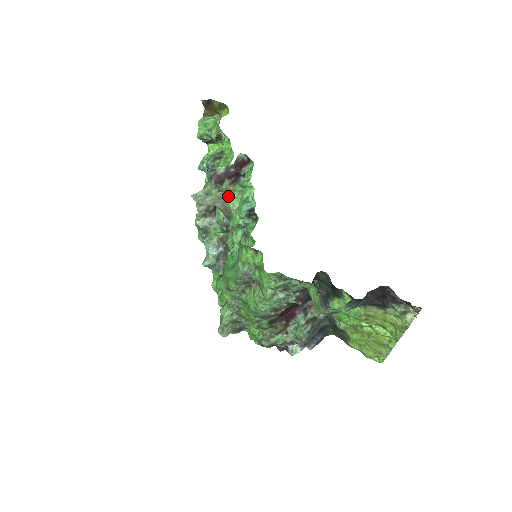
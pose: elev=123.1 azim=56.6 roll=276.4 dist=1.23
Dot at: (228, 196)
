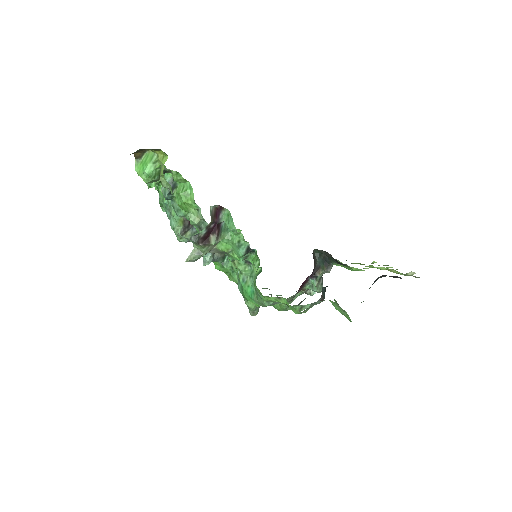
Dot at: (218, 244)
